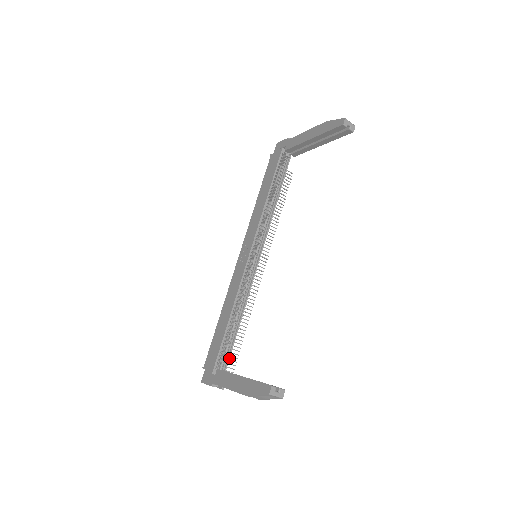
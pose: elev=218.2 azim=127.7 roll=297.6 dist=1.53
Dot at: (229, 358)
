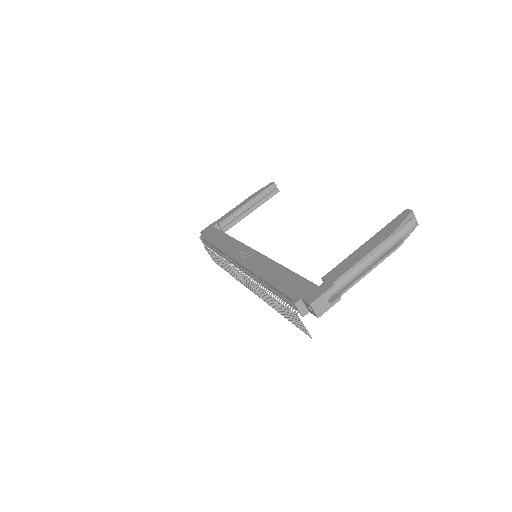
Dot at: occluded
